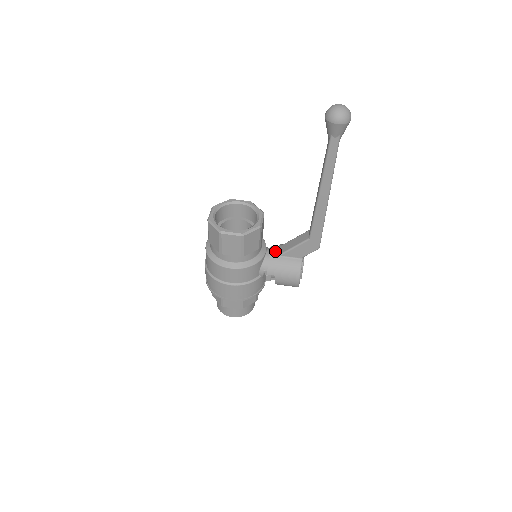
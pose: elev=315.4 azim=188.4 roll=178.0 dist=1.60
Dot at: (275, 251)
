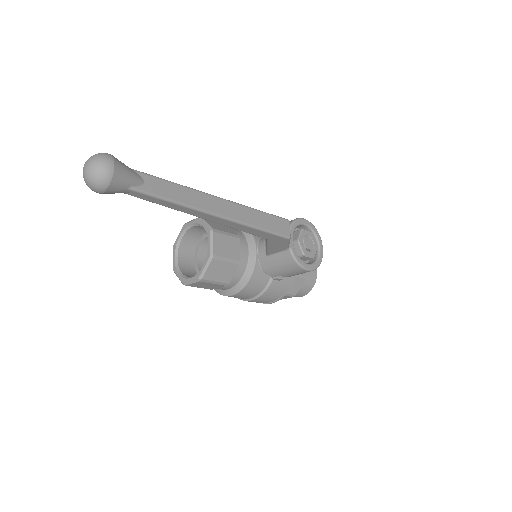
Dot at: occluded
